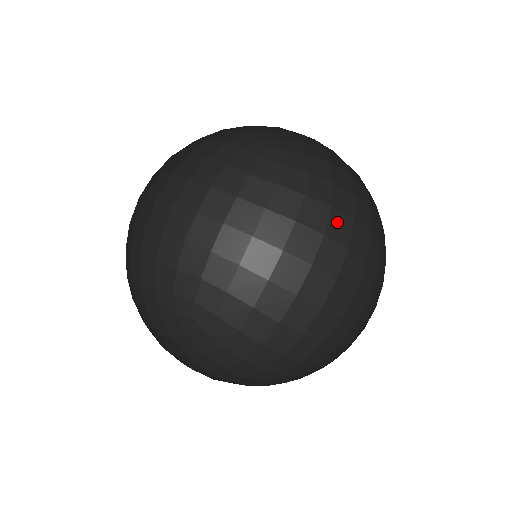
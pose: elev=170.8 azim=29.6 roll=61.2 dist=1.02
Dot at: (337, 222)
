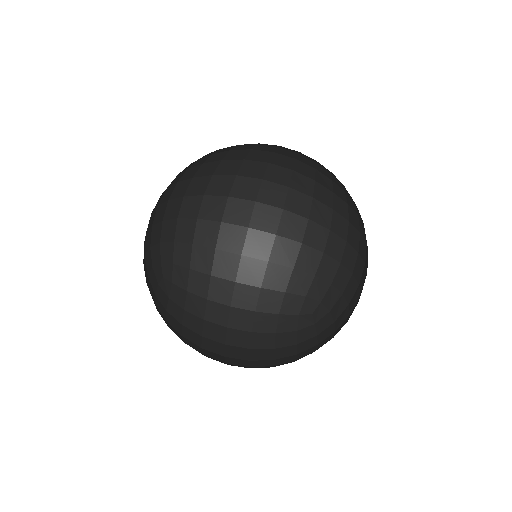
Dot at: (362, 281)
